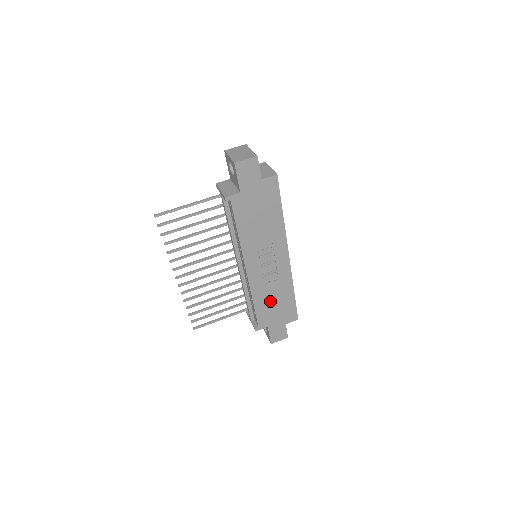
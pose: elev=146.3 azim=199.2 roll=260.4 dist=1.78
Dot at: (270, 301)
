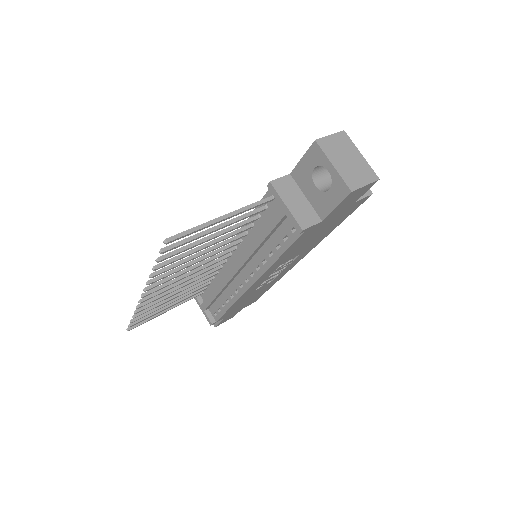
Dot at: (246, 300)
